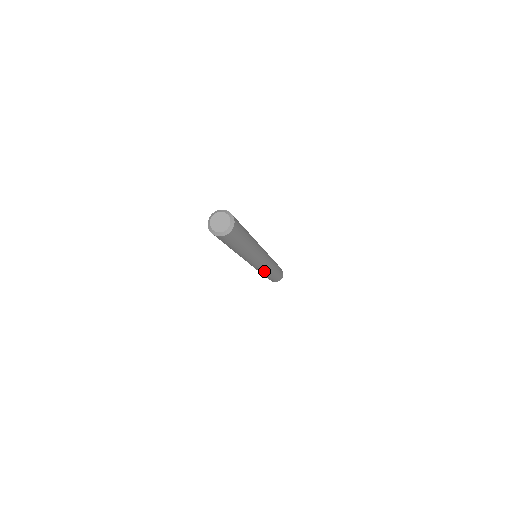
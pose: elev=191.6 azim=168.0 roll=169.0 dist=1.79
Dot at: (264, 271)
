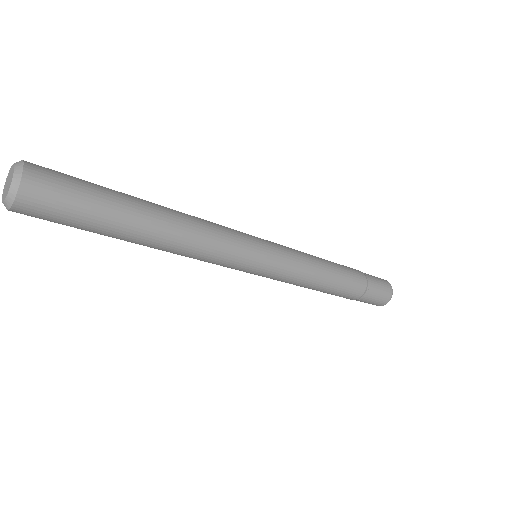
Dot at: (300, 284)
